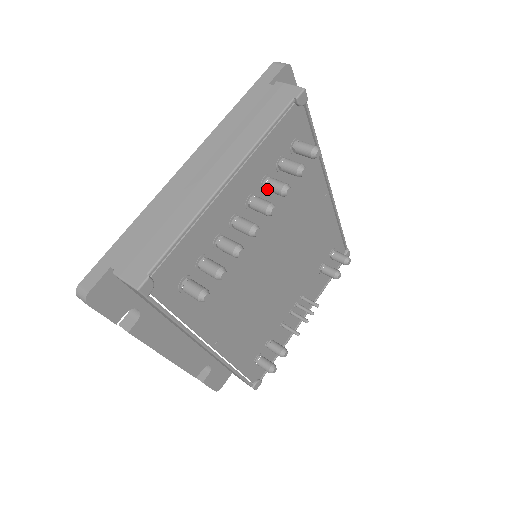
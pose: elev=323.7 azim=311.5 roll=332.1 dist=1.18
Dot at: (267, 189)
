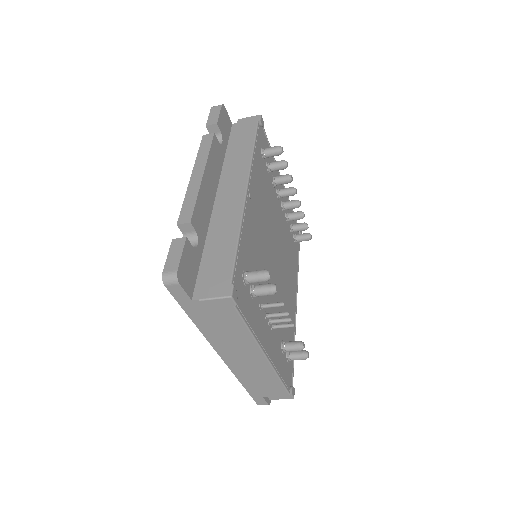
Dot at: (289, 214)
